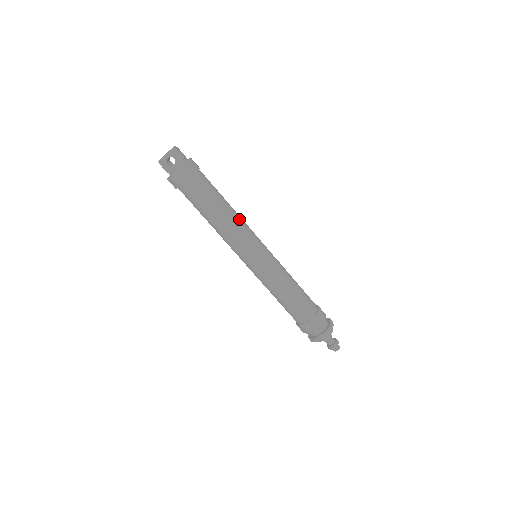
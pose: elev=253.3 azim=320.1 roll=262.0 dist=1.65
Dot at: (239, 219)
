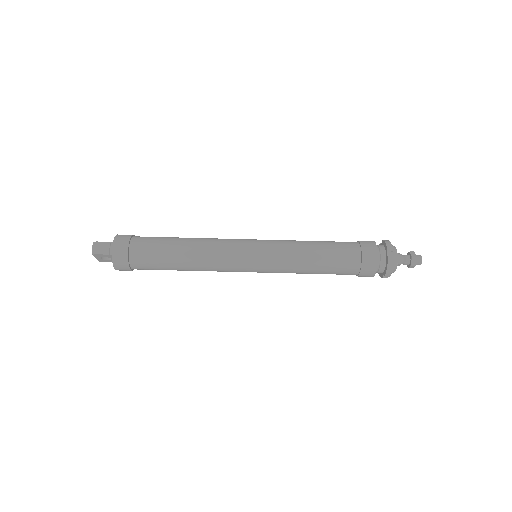
Dot at: (205, 254)
